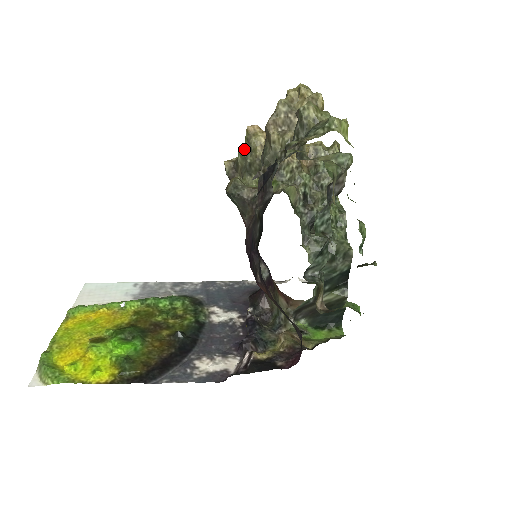
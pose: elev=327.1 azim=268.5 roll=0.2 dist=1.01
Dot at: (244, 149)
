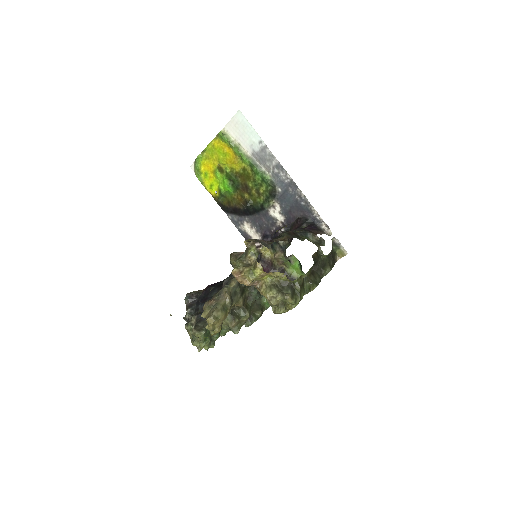
Dot at: (236, 265)
